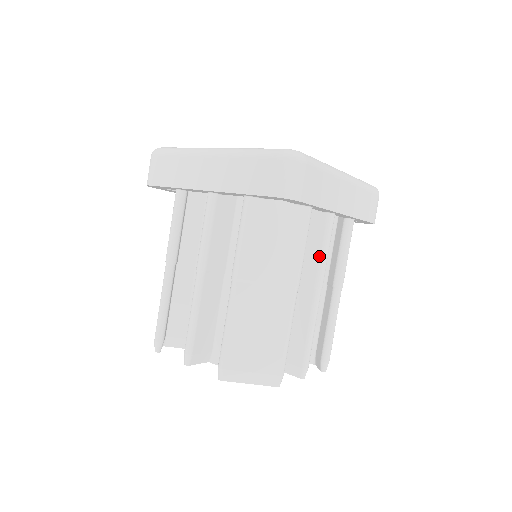
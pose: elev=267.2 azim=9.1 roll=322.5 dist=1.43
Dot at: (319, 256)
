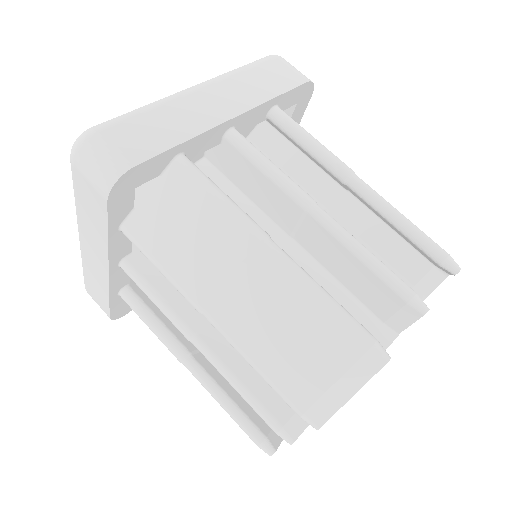
Dot at: (269, 181)
